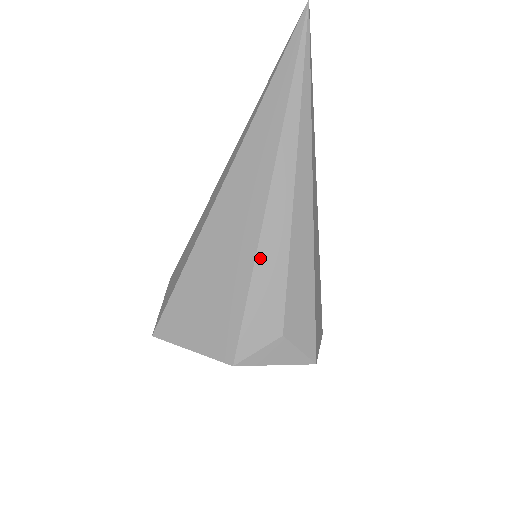
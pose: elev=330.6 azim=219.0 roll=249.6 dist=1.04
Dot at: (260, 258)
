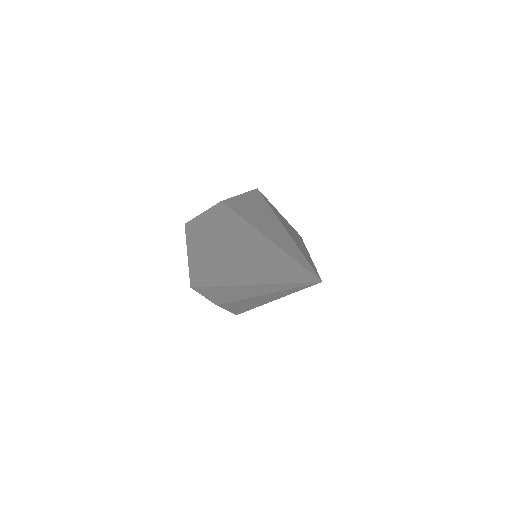
Dot at: (218, 288)
